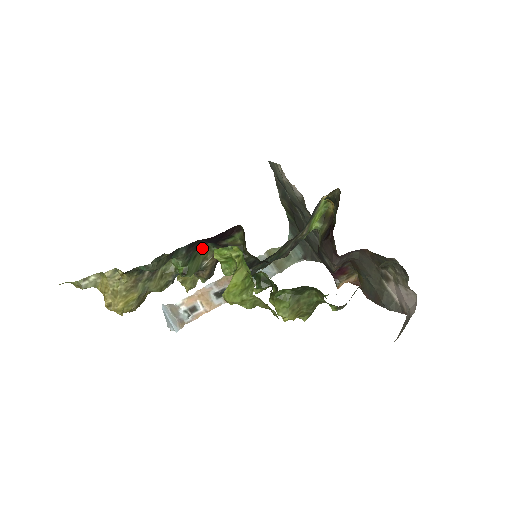
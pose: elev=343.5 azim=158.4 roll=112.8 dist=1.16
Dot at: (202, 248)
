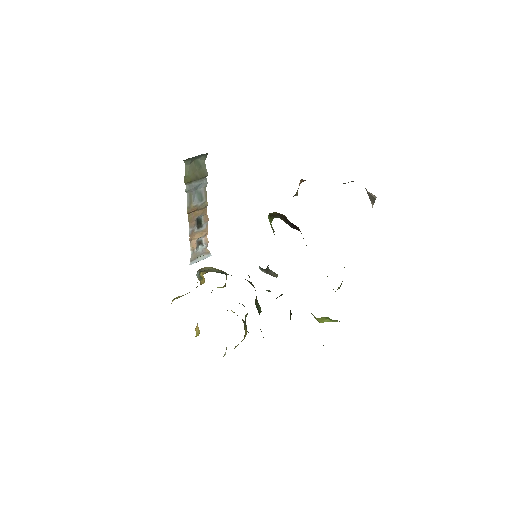
Dot at: occluded
